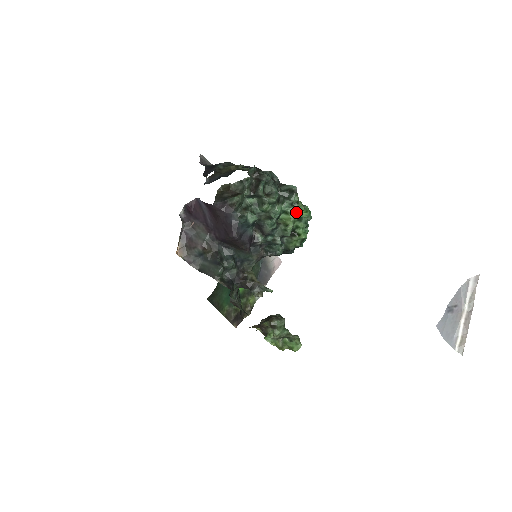
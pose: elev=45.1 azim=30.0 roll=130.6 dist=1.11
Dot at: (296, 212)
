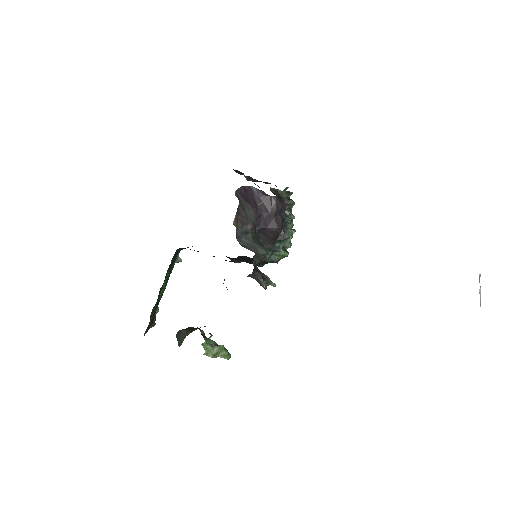
Dot at: occluded
